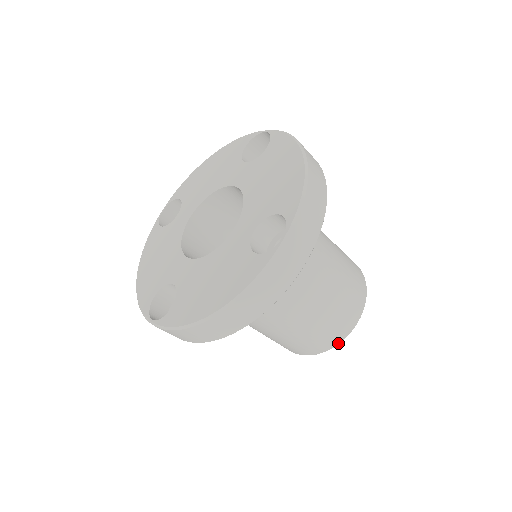
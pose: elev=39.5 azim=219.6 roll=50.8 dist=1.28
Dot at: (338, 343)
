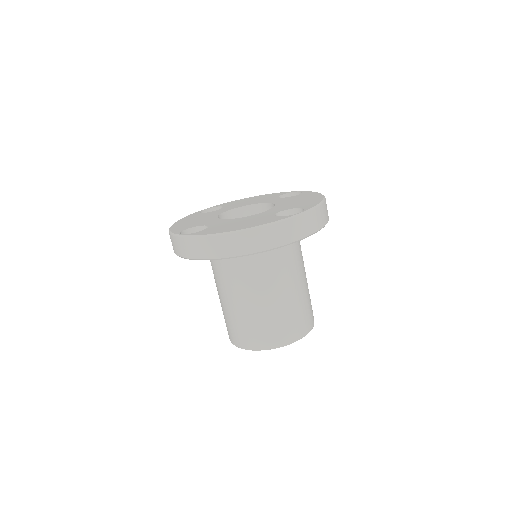
Dot at: (280, 346)
